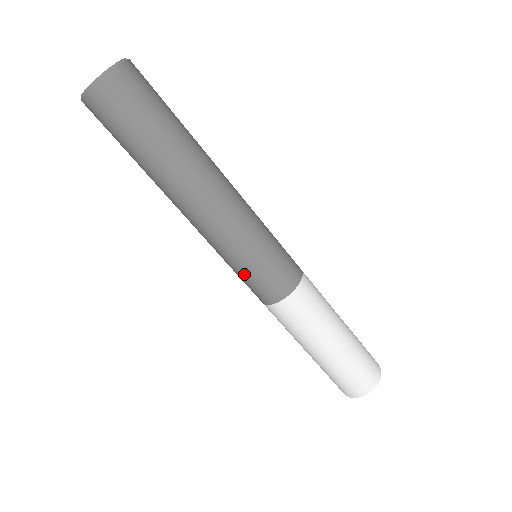
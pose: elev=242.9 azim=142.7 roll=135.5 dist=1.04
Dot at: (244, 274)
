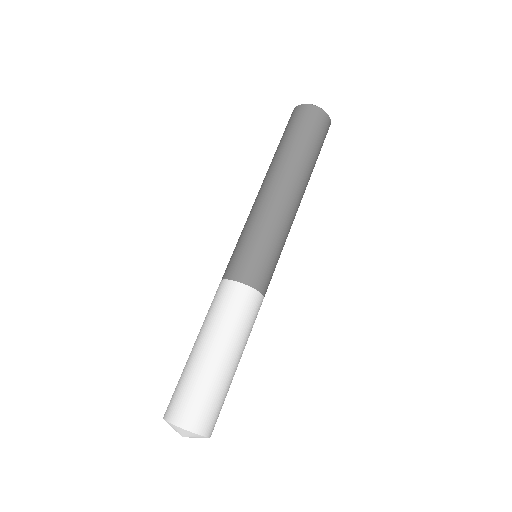
Dot at: (235, 247)
